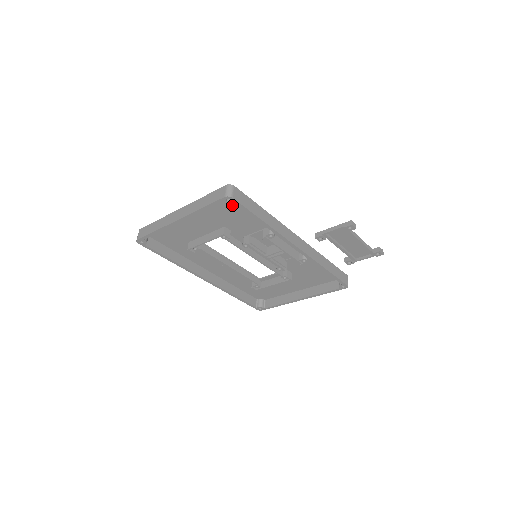
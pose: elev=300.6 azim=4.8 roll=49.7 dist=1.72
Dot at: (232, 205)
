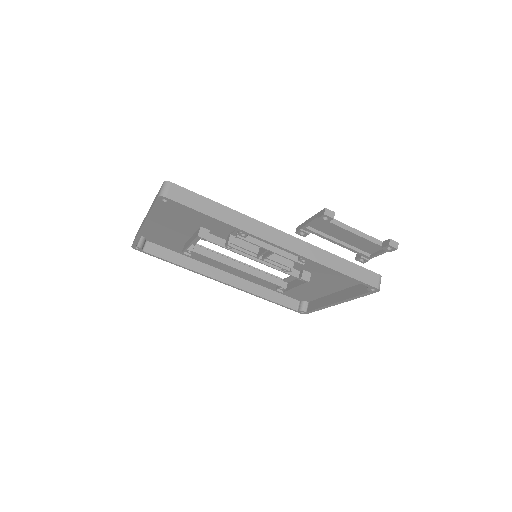
Dot at: occluded
